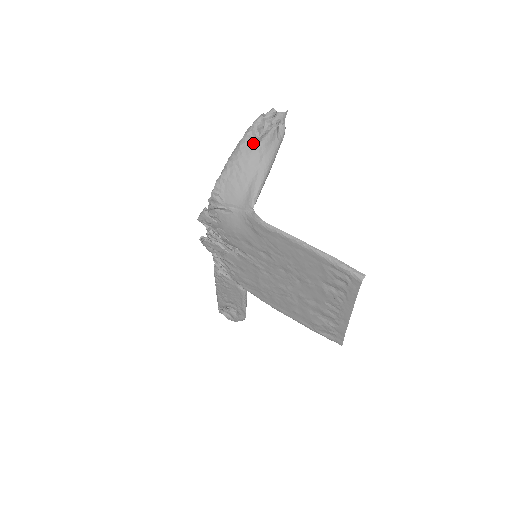
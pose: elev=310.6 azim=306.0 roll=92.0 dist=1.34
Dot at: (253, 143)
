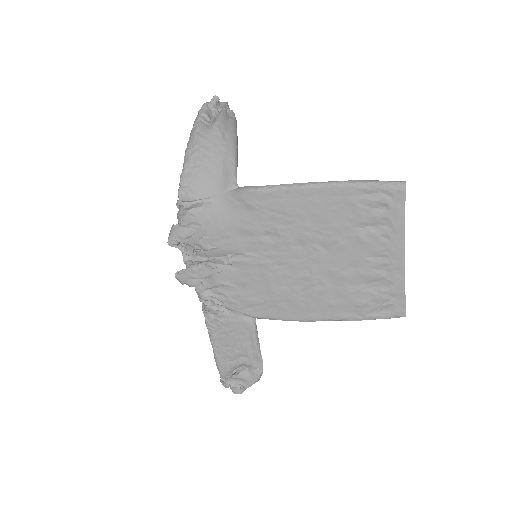
Dot at: (208, 126)
